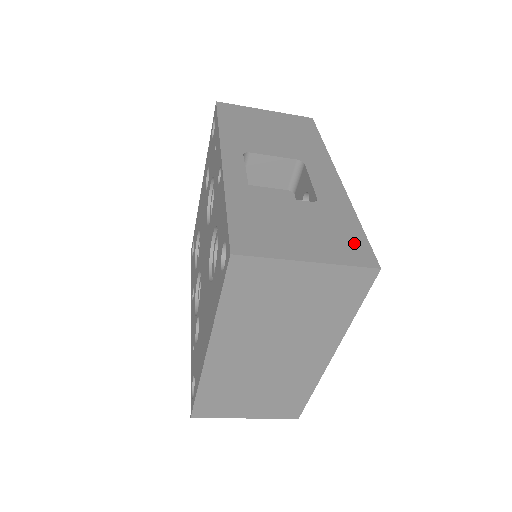
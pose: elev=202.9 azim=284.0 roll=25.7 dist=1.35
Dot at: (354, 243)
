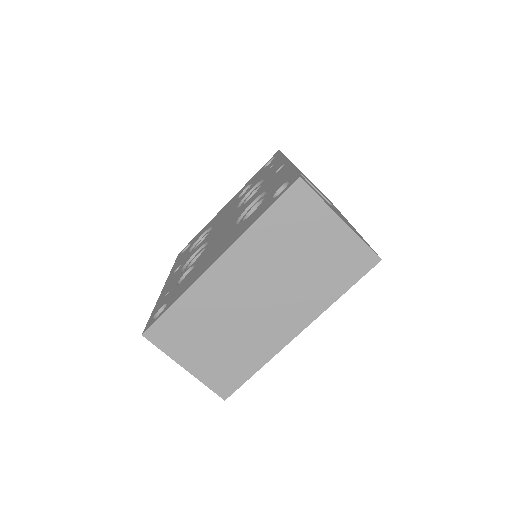
Dot at: occluded
